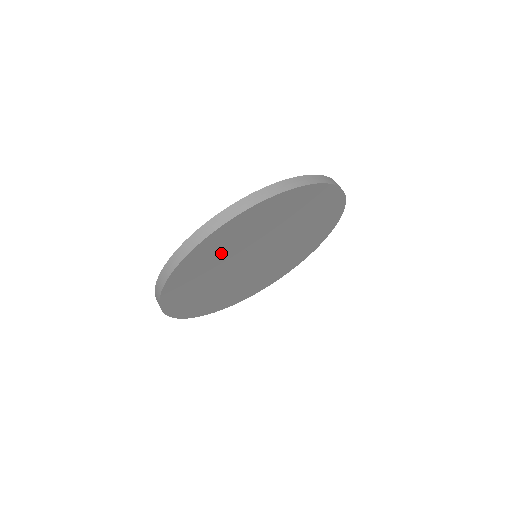
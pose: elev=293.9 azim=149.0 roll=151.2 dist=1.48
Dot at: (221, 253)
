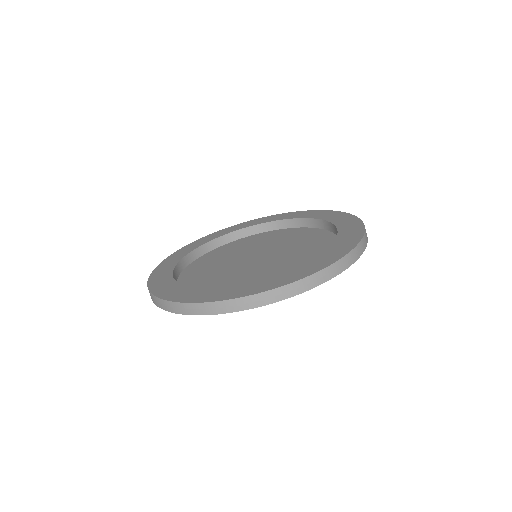
Dot at: occluded
